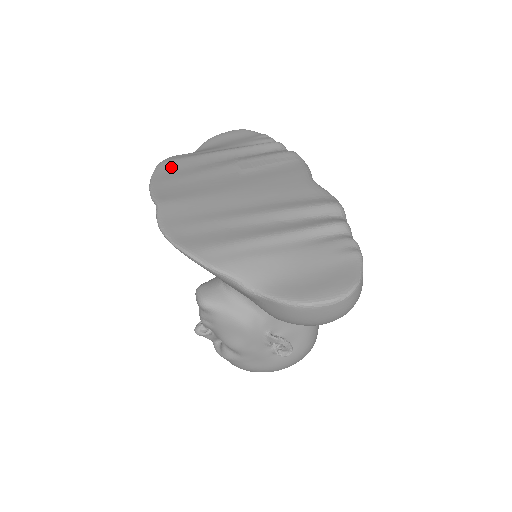
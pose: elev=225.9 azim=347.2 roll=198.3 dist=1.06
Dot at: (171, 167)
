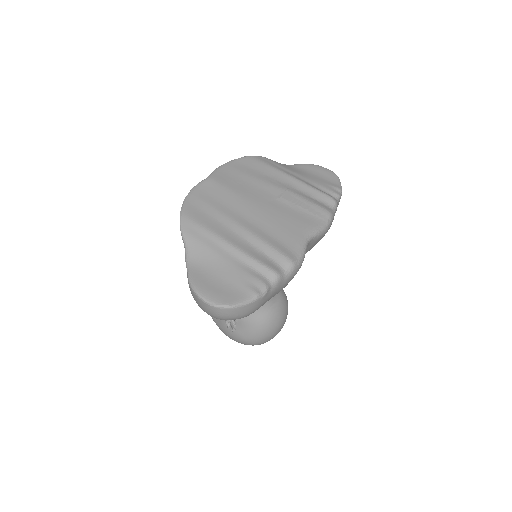
Dot at: (250, 163)
